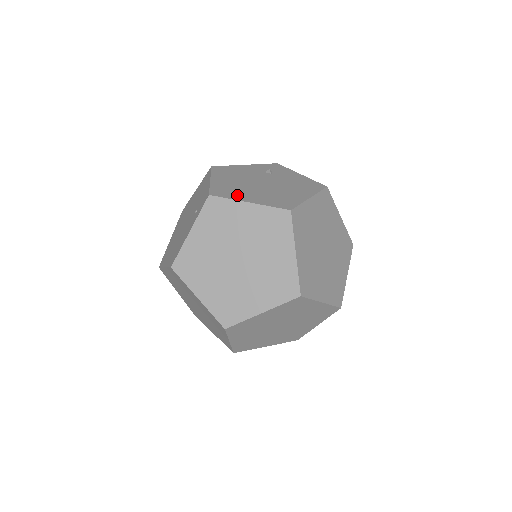
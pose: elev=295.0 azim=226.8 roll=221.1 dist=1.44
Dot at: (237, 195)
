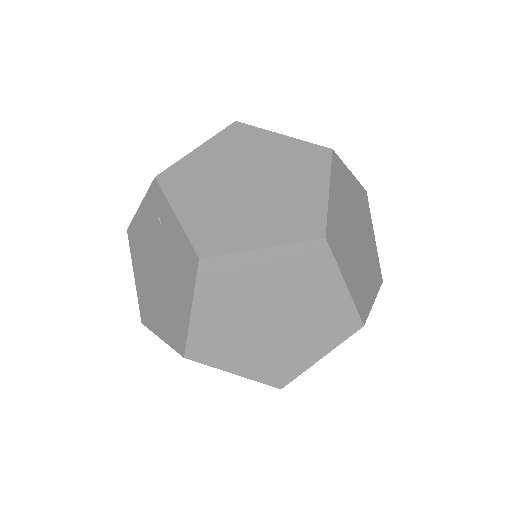
Dot at: occluded
